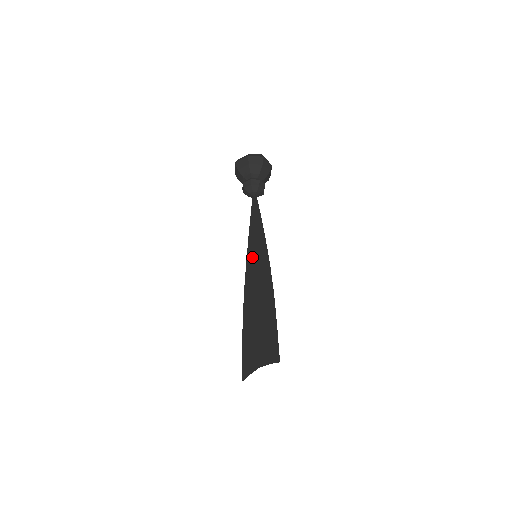
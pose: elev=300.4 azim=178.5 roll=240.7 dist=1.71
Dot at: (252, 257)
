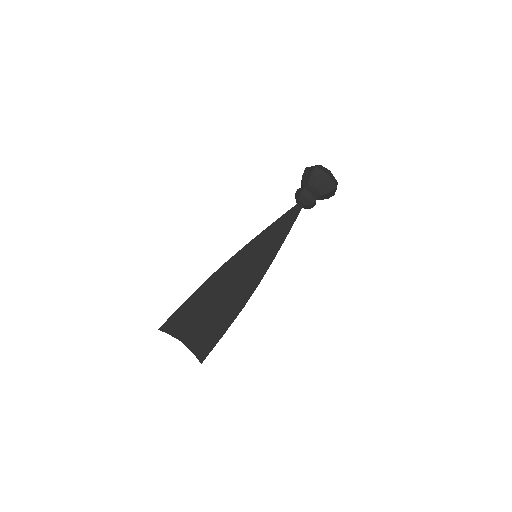
Dot at: (252, 251)
